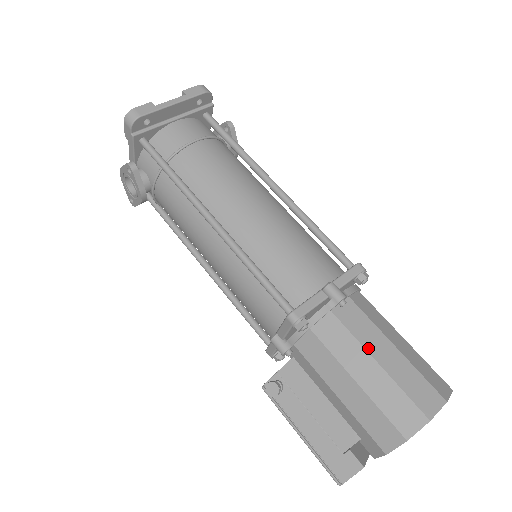
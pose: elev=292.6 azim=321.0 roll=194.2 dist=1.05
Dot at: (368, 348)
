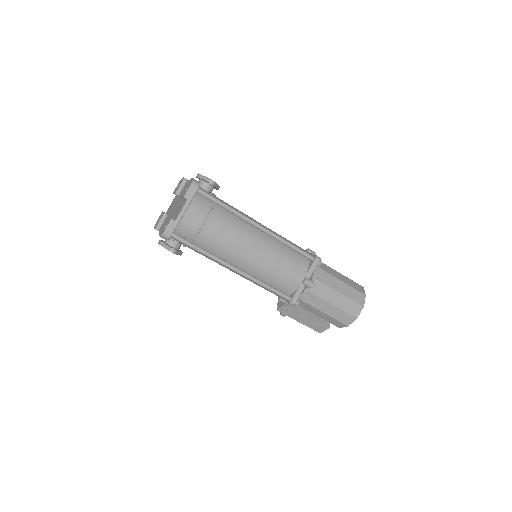
Dot at: (328, 300)
